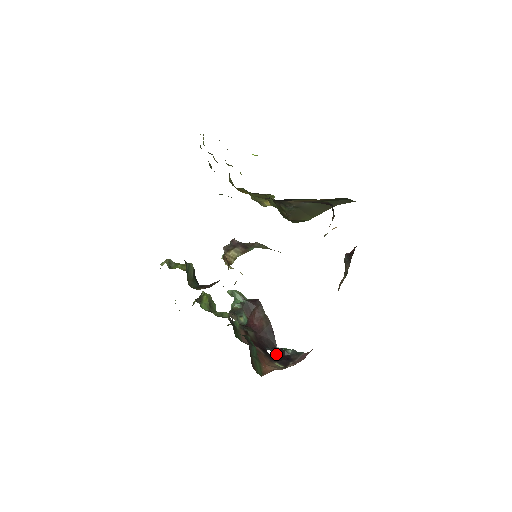
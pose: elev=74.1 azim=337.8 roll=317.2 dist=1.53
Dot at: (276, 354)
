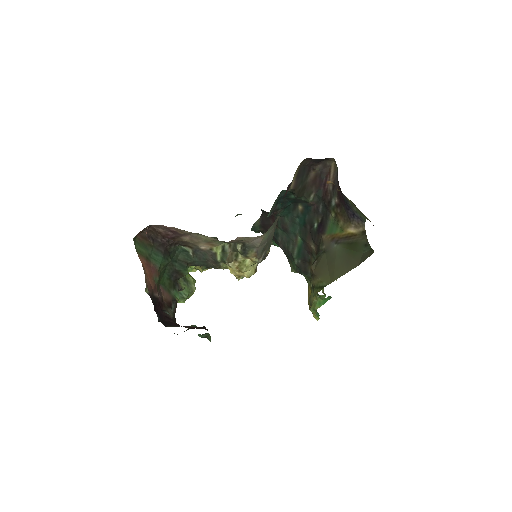
Dot at: occluded
